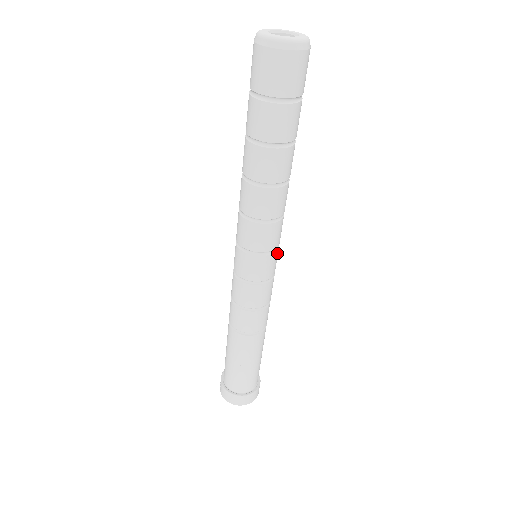
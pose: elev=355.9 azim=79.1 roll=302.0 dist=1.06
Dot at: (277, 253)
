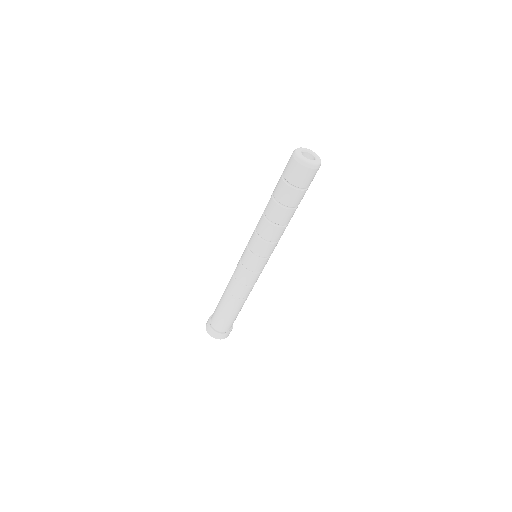
Dot at: occluded
